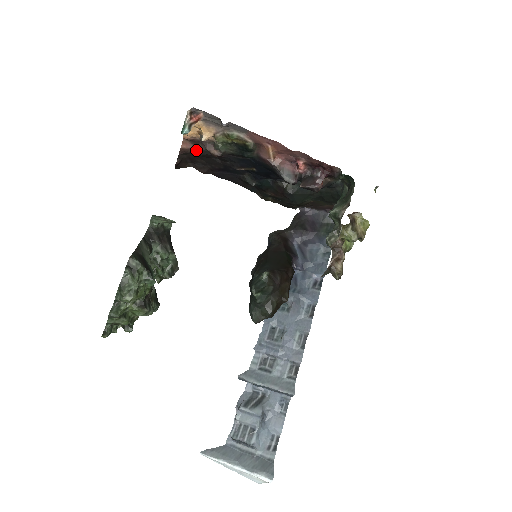
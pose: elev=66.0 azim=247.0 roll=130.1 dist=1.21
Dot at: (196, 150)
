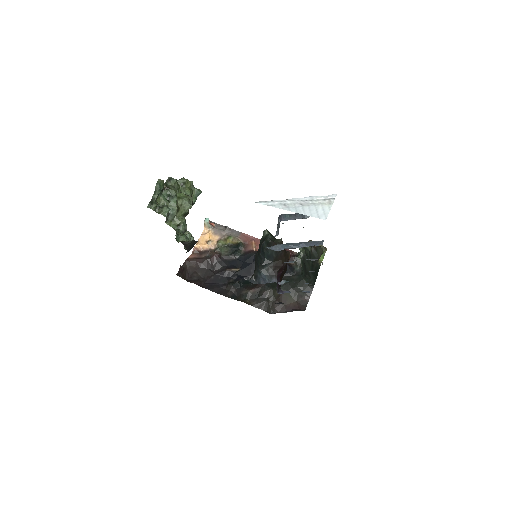
Dot at: (199, 258)
